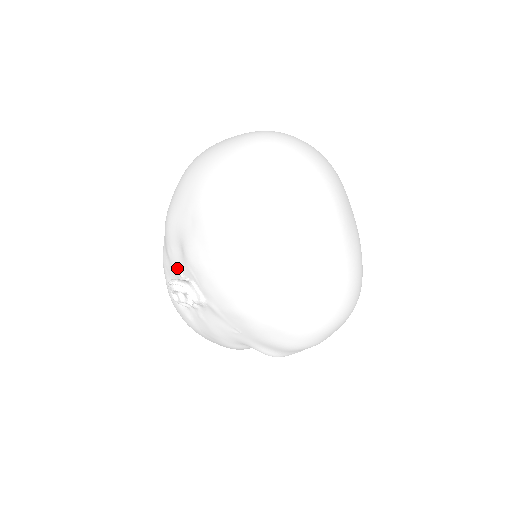
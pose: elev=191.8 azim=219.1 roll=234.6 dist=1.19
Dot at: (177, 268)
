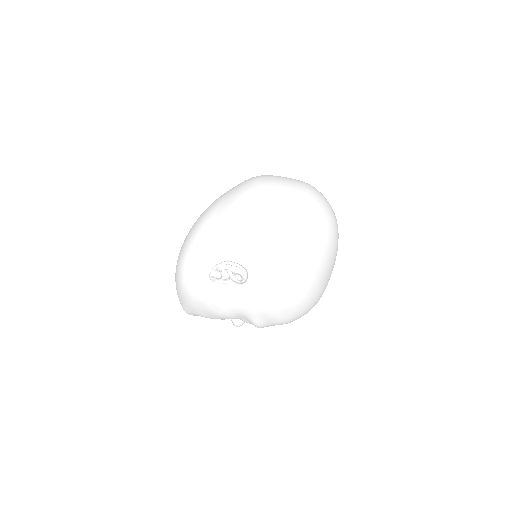
Dot at: (228, 253)
